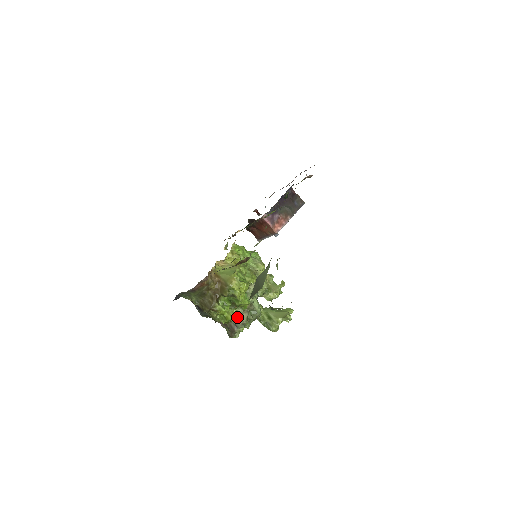
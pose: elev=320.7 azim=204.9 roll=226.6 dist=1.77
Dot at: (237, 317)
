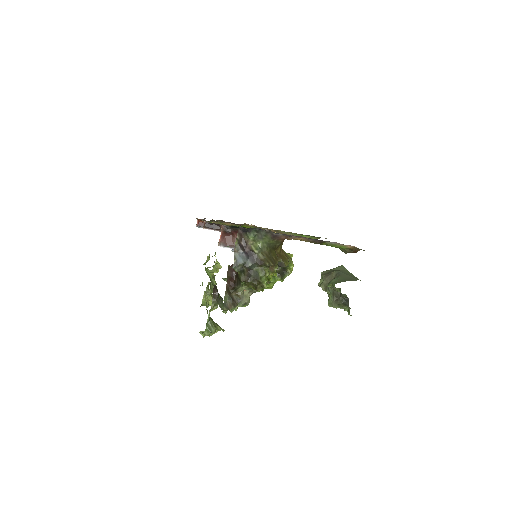
Dot at: (249, 293)
